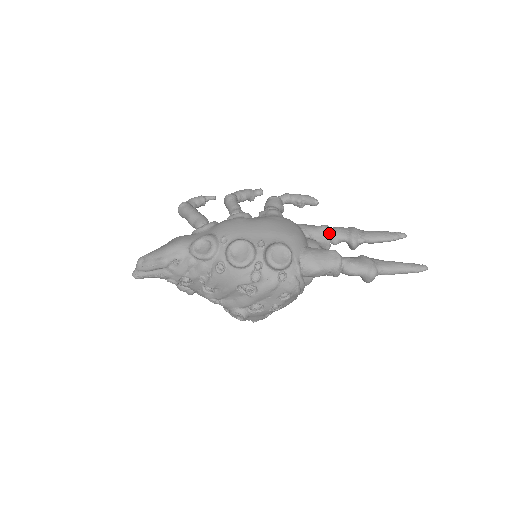
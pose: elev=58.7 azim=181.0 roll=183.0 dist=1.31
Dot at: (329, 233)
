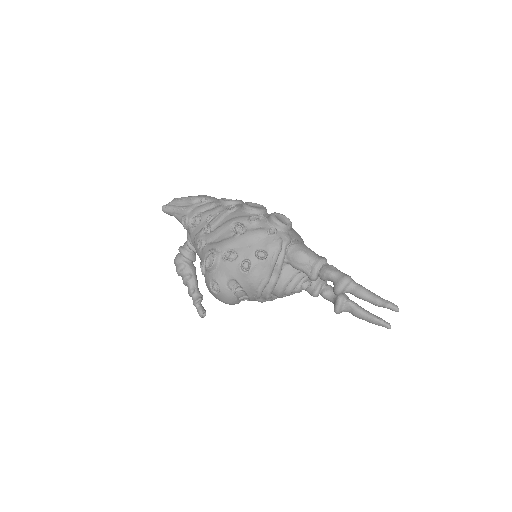
Dot at: (325, 281)
